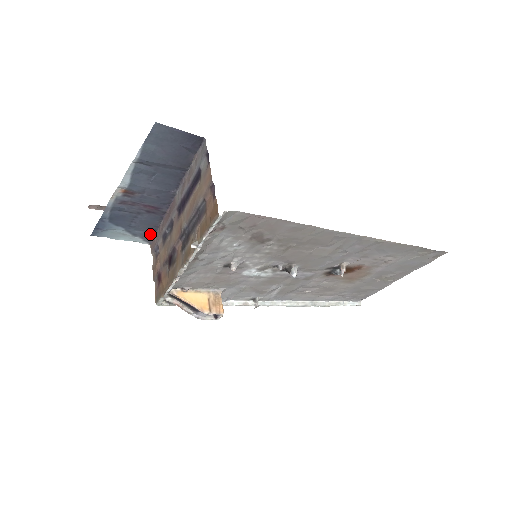
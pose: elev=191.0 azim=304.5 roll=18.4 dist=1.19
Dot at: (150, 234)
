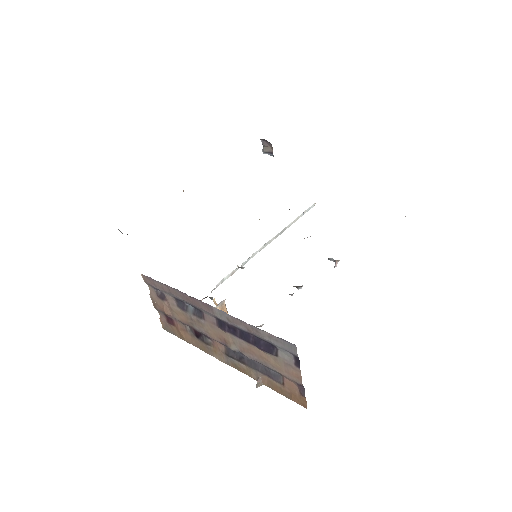
Dot at: occluded
